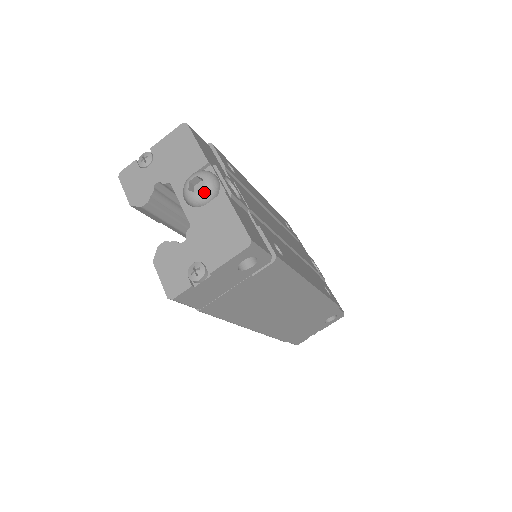
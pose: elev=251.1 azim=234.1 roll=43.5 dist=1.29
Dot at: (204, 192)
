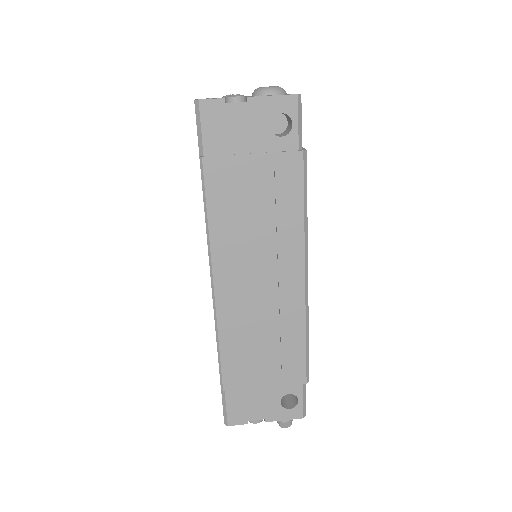
Dot at: (274, 87)
